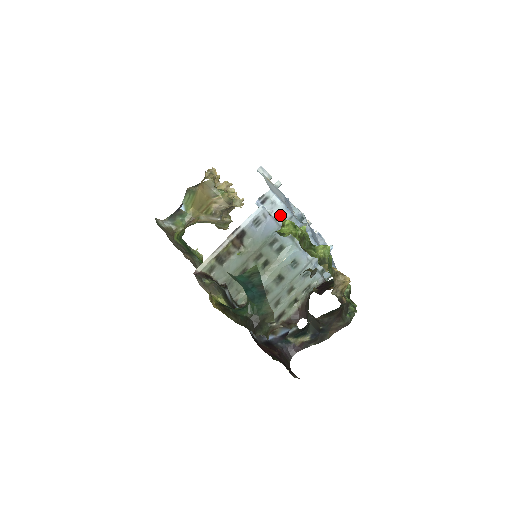
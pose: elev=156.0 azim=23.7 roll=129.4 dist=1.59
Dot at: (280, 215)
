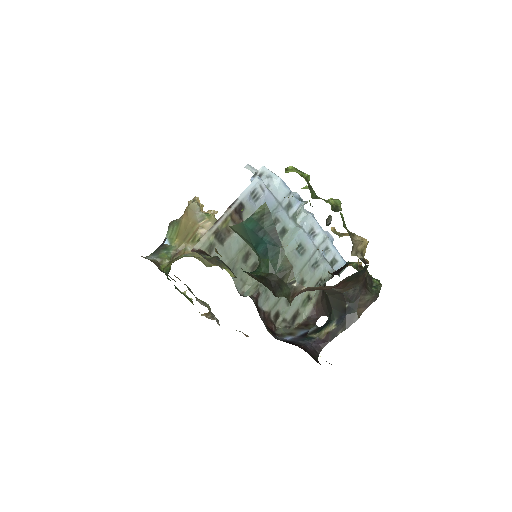
Dot at: (278, 190)
